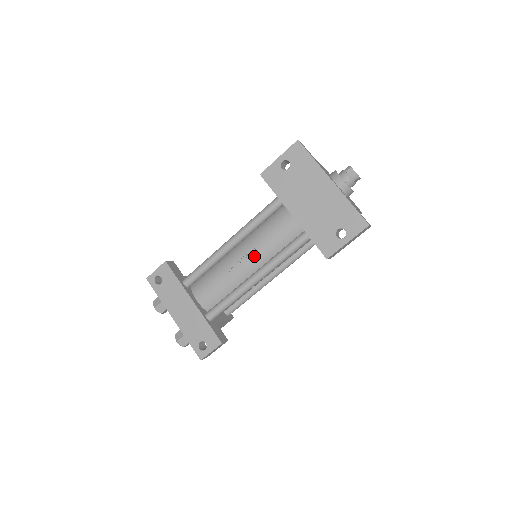
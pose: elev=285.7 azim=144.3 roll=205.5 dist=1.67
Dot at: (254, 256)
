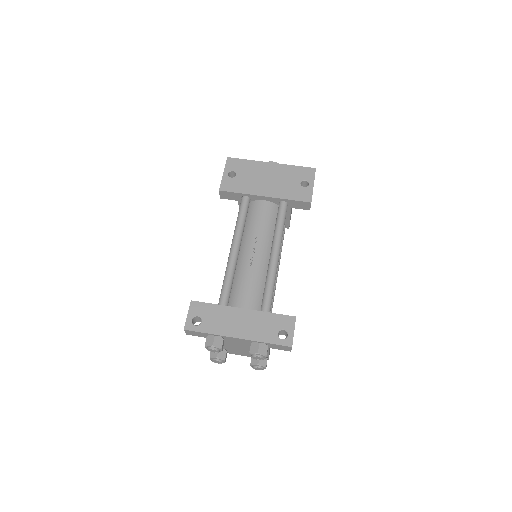
Dot at: (260, 243)
